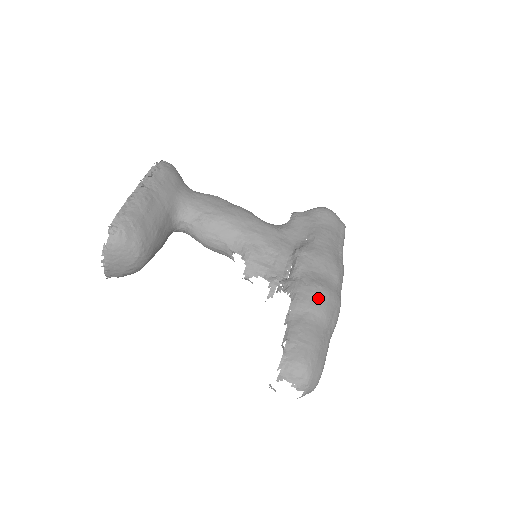
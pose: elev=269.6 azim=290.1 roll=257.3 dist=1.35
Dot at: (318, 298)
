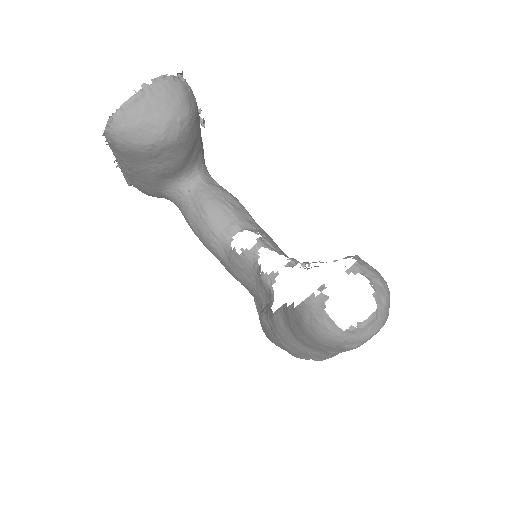
Dot at: occluded
